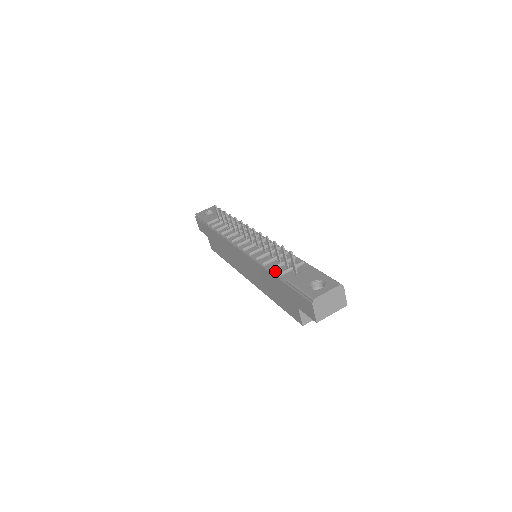
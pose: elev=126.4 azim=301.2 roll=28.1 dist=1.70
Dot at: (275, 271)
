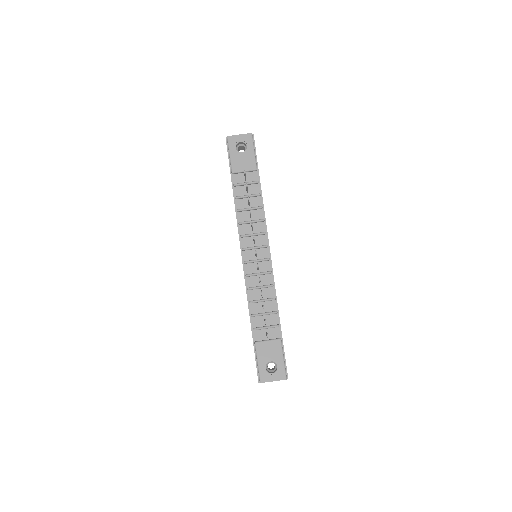
Dot at: (254, 320)
